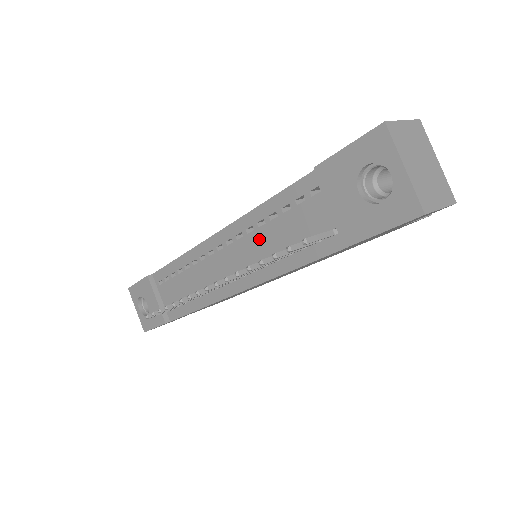
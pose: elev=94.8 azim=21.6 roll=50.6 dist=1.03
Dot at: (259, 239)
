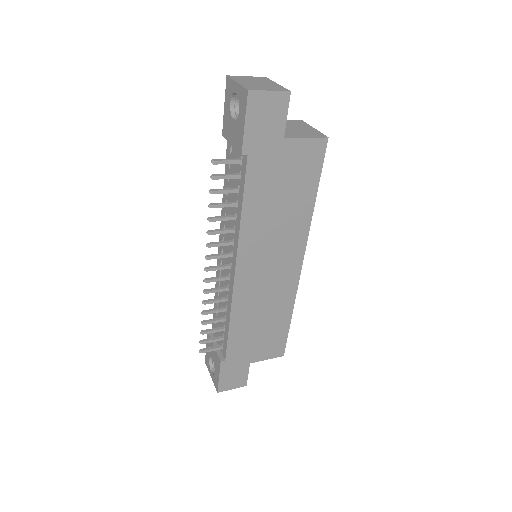
Dot at: occluded
